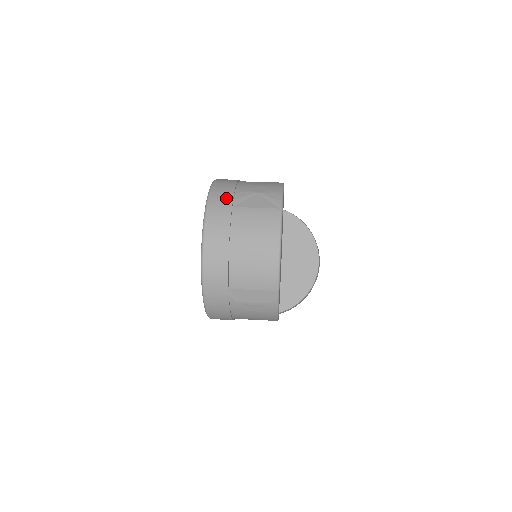
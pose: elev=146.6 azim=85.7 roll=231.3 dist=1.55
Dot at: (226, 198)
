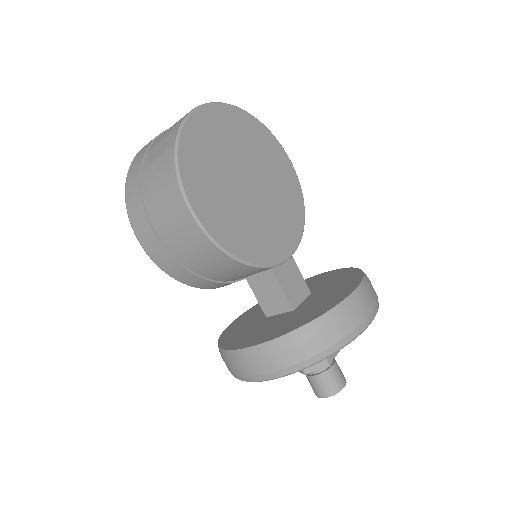
Dot at: occluded
